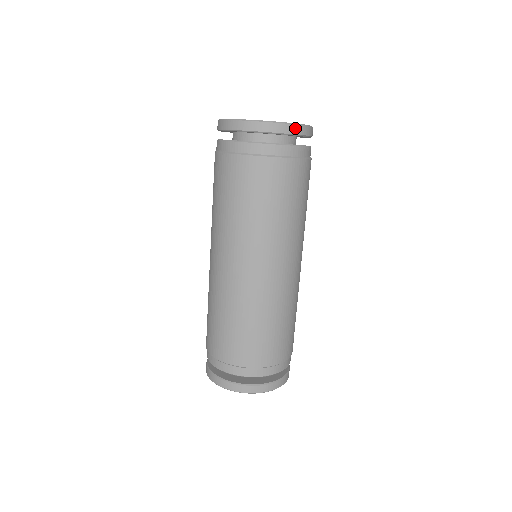
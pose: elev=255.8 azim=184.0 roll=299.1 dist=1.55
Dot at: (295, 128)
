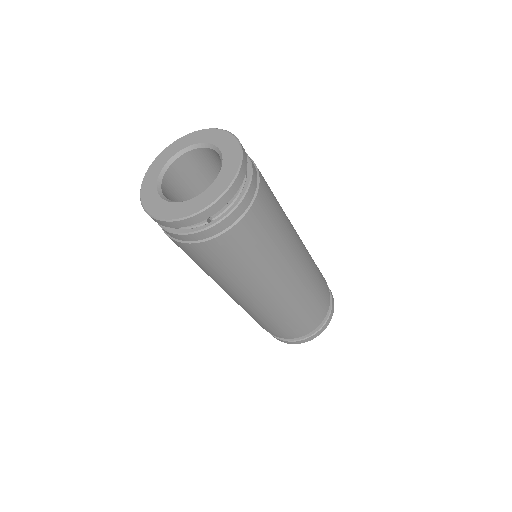
Dot at: (177, 223)
